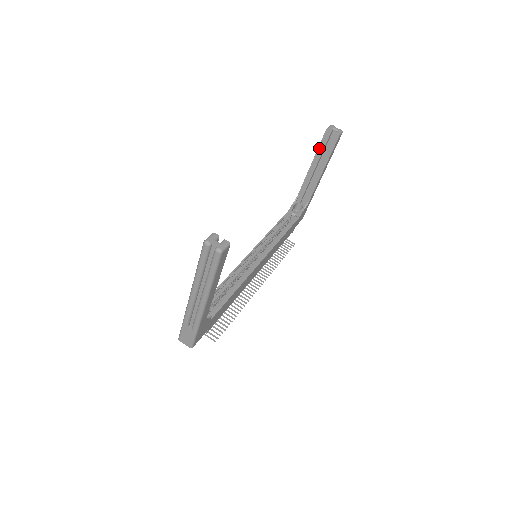
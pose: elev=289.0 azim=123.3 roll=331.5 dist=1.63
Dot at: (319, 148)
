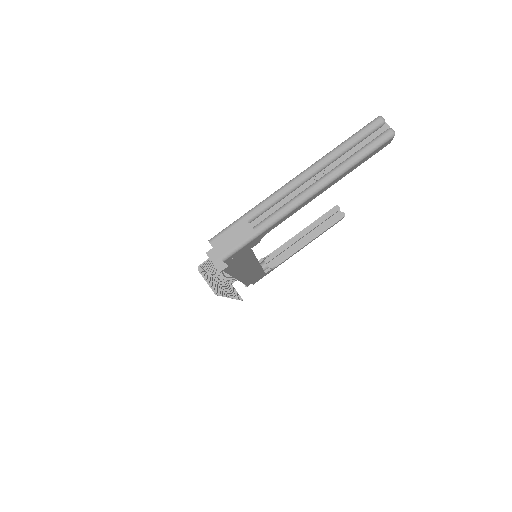
Dot at: (319, 219)
